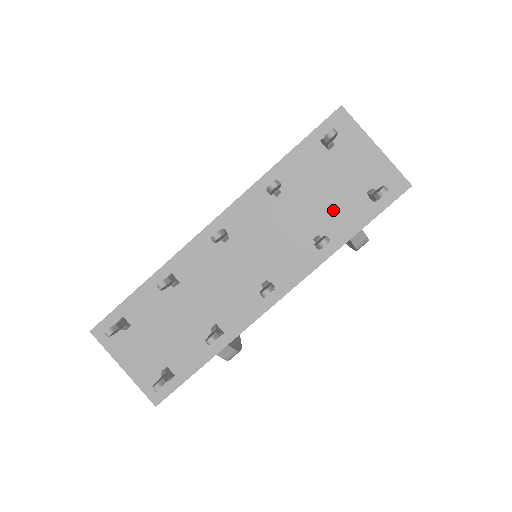
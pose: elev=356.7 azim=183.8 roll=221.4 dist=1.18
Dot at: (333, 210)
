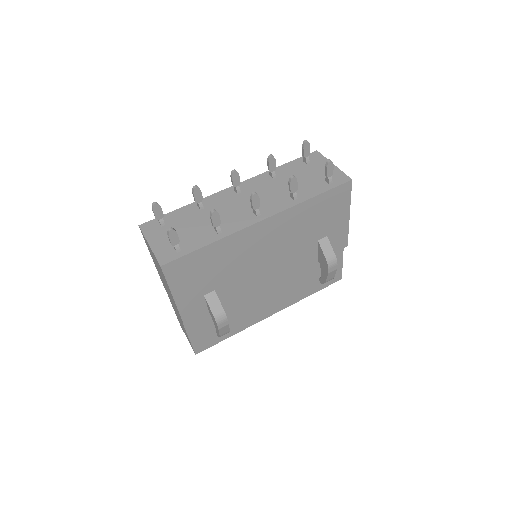
Dot at: (304, 186)
